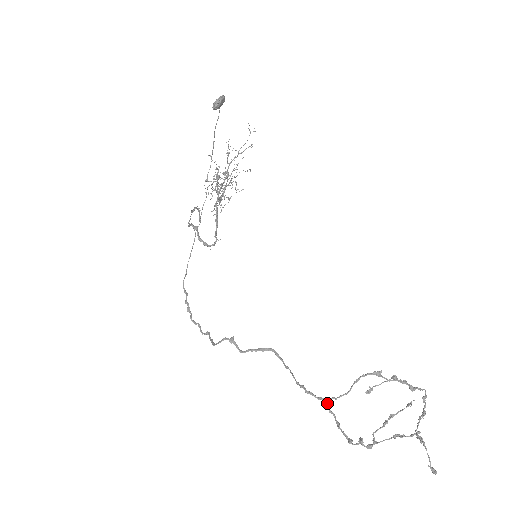
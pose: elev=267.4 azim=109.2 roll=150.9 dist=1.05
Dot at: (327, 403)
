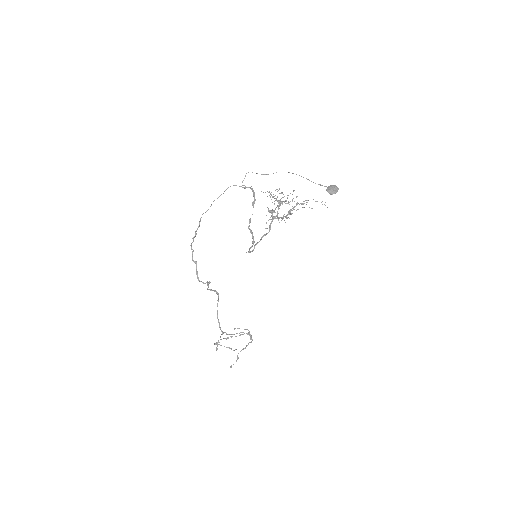
Dot at: (222, 334)
